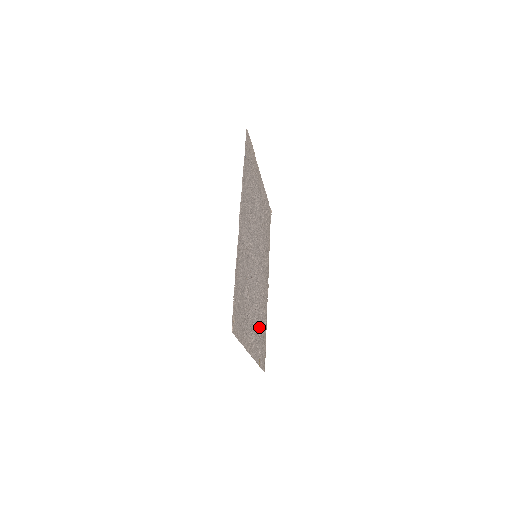
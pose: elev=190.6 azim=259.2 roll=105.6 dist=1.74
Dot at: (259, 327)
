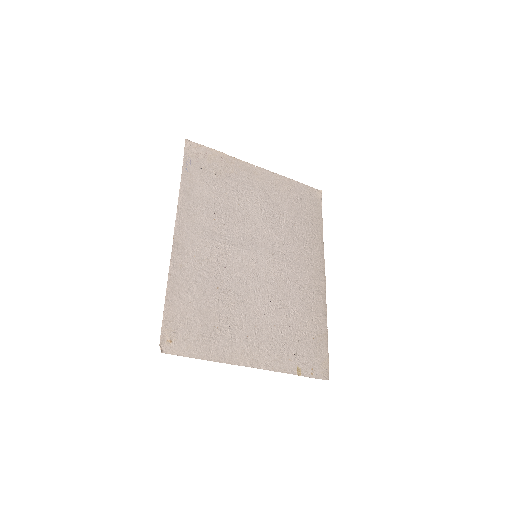
Dot at: (289, 331)
